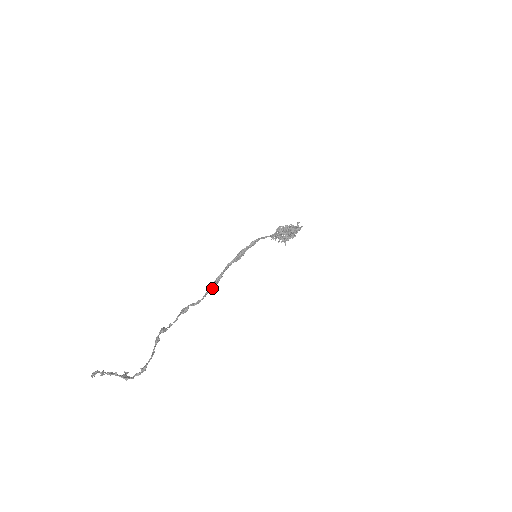
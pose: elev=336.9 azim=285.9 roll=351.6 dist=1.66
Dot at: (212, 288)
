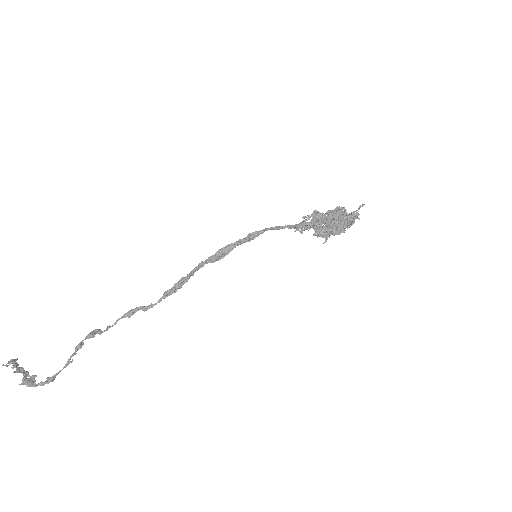
Dot at: (169, 294)
